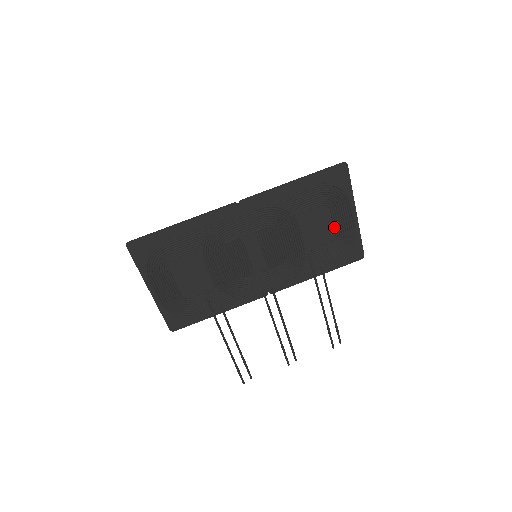
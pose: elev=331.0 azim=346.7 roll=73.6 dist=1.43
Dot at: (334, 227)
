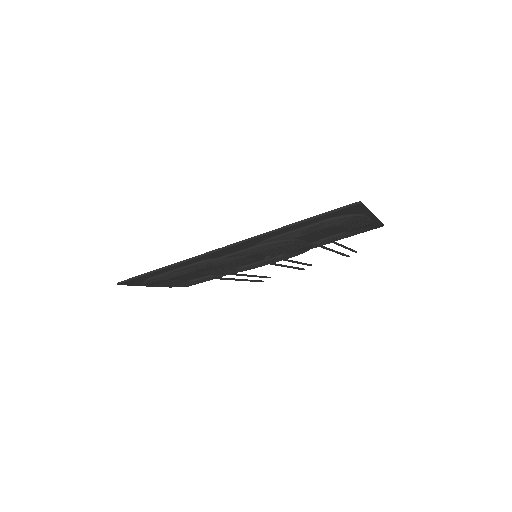
Dot at: occluded
